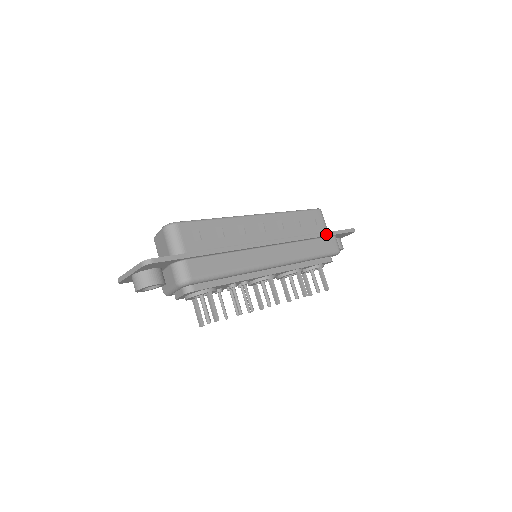
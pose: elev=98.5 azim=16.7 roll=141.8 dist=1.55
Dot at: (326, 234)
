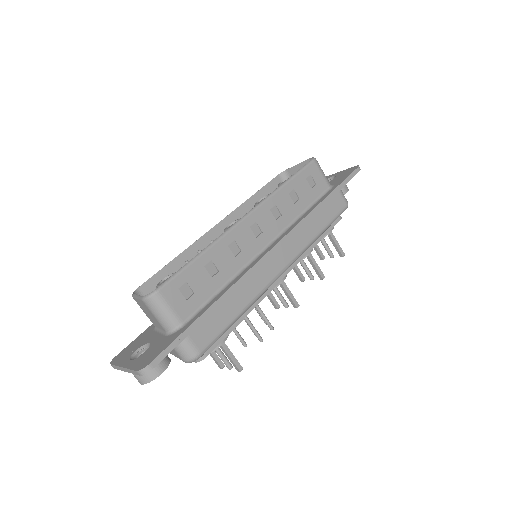
Dot at: (330, 196)
